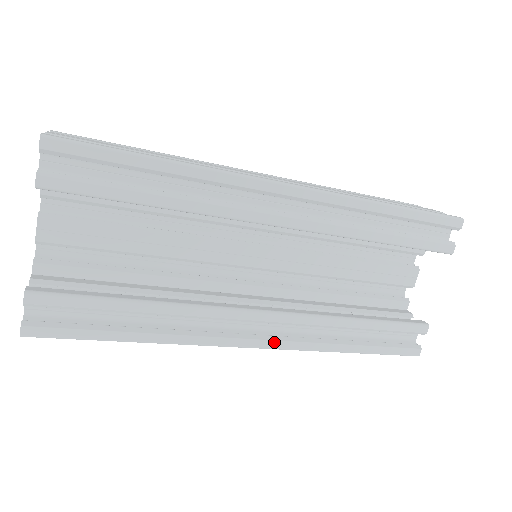
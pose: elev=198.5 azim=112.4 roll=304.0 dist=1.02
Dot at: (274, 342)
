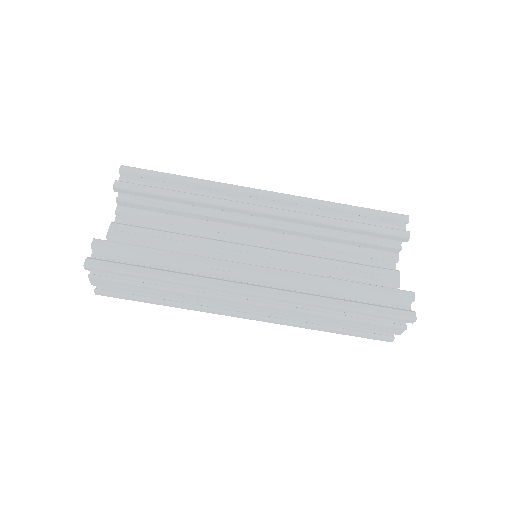
Dot at: (270, 290)
